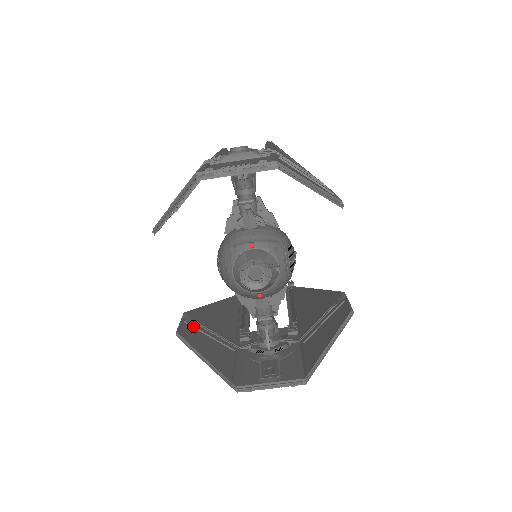
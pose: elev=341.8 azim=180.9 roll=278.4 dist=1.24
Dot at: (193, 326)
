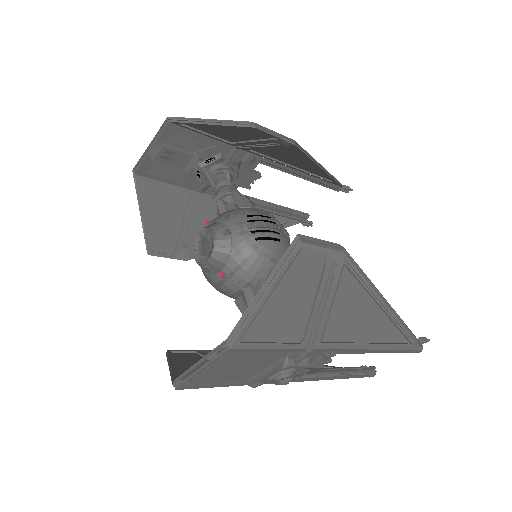
Dot at: (202, 355)
